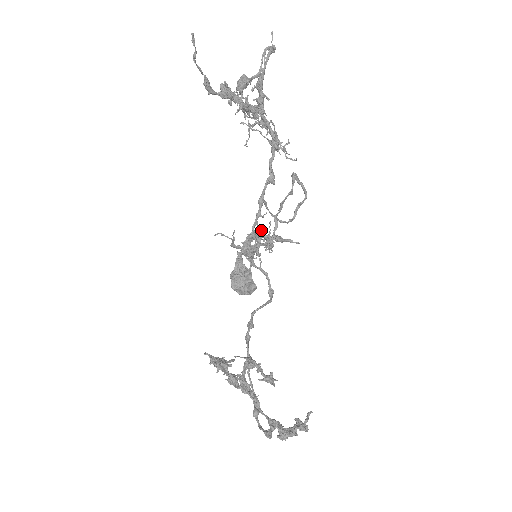
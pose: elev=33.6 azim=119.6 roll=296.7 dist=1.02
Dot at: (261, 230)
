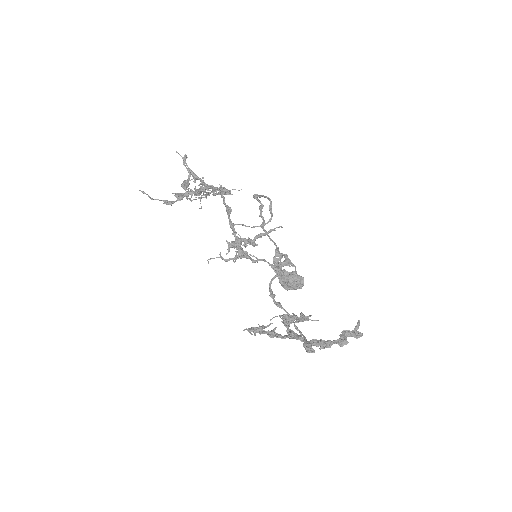
Dot at: (236, 239)
